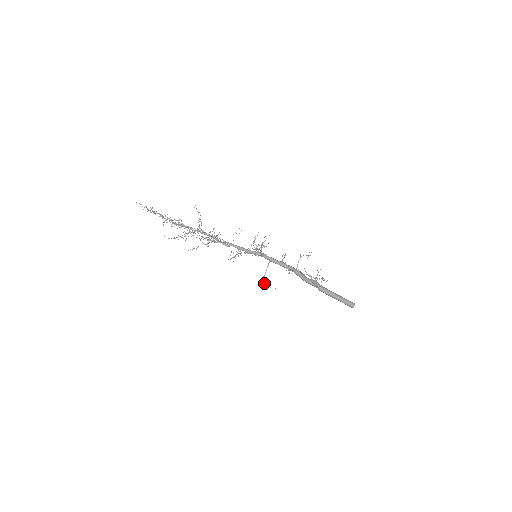
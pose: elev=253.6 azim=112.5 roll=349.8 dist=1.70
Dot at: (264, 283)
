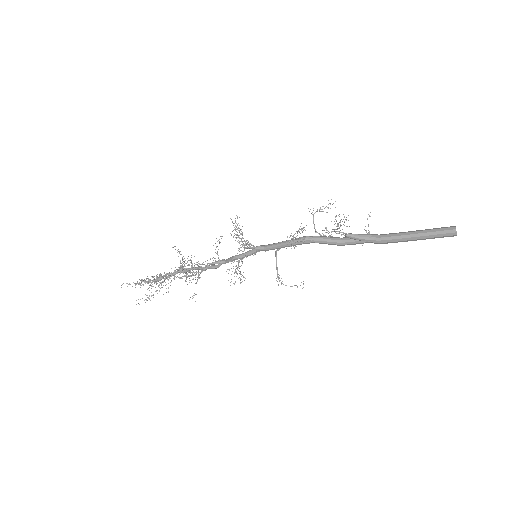
Dot at: occluded
